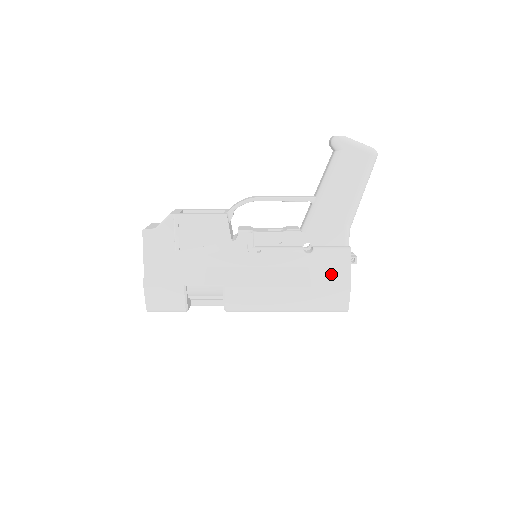
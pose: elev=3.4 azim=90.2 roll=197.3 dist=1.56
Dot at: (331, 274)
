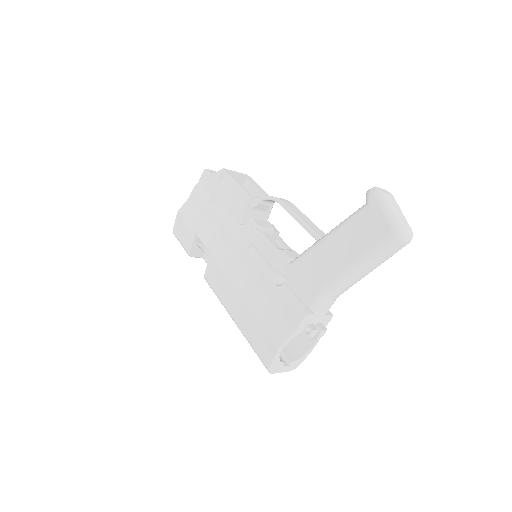
Dot at: (276, 321)
